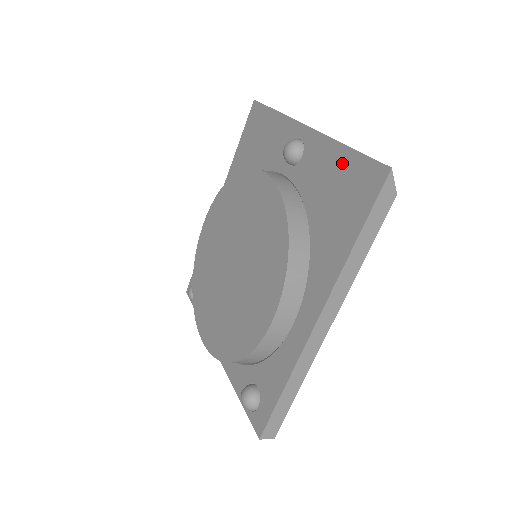
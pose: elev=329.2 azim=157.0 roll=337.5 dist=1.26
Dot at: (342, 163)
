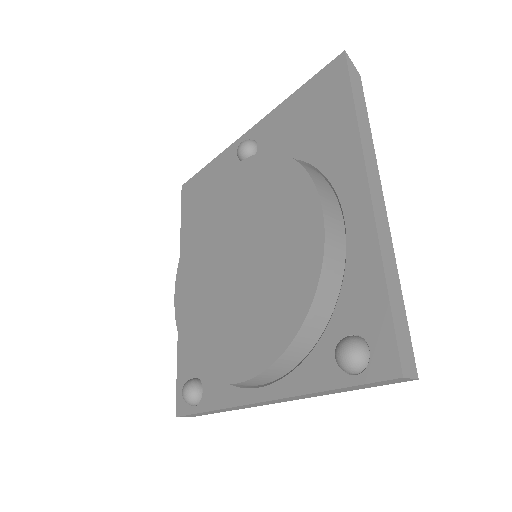
Dot at: (299, 100)
